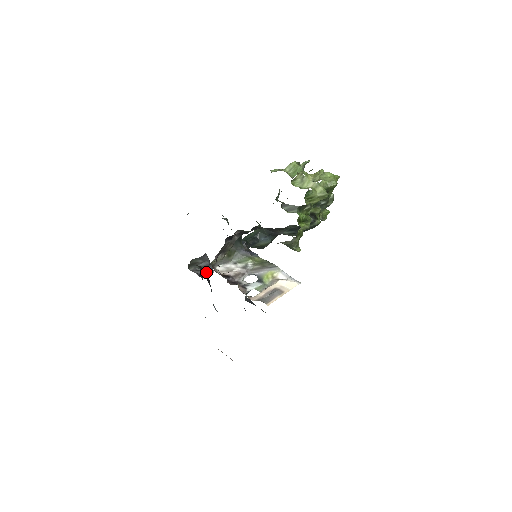
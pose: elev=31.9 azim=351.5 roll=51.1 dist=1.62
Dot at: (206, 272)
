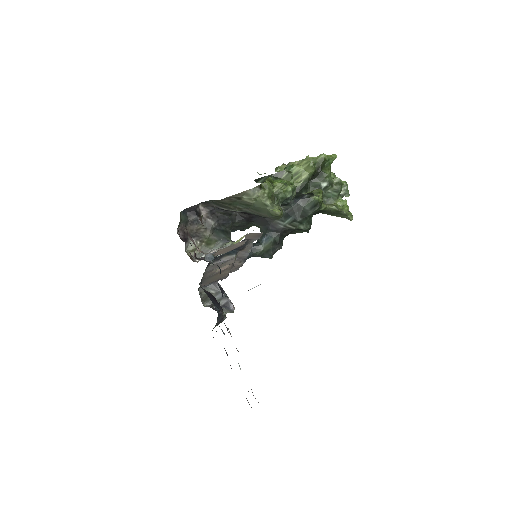
Dot at: occluded
